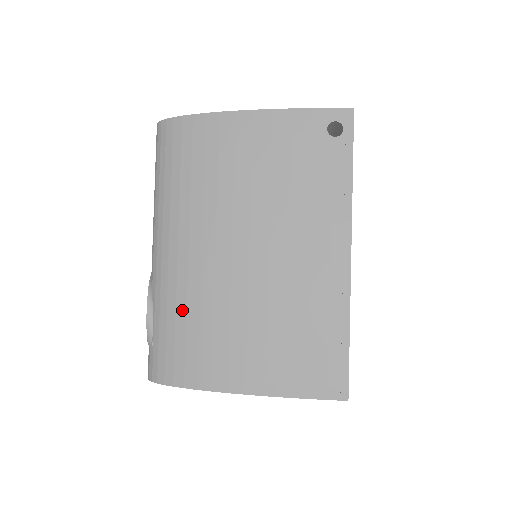
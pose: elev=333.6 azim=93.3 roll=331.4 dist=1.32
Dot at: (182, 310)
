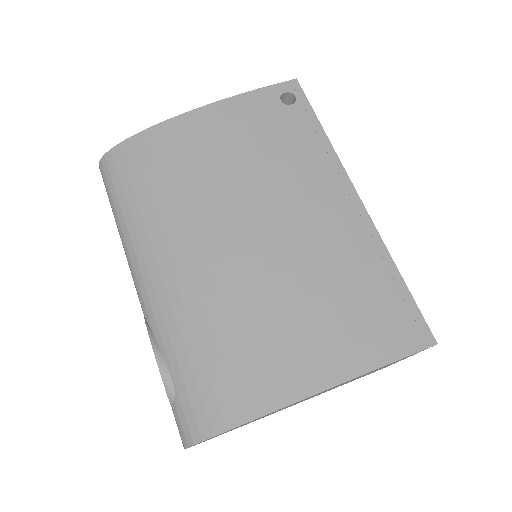
Dot at: (202, 330)
